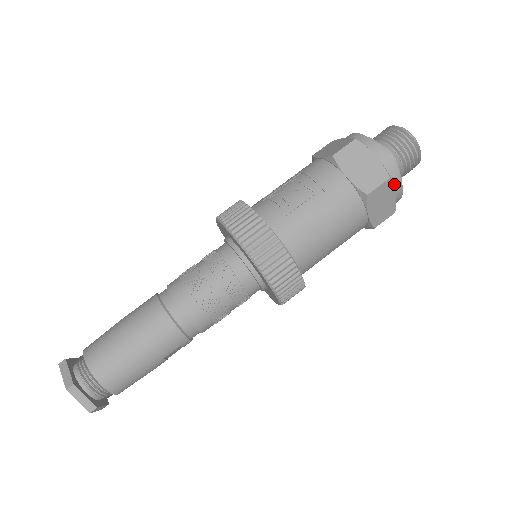
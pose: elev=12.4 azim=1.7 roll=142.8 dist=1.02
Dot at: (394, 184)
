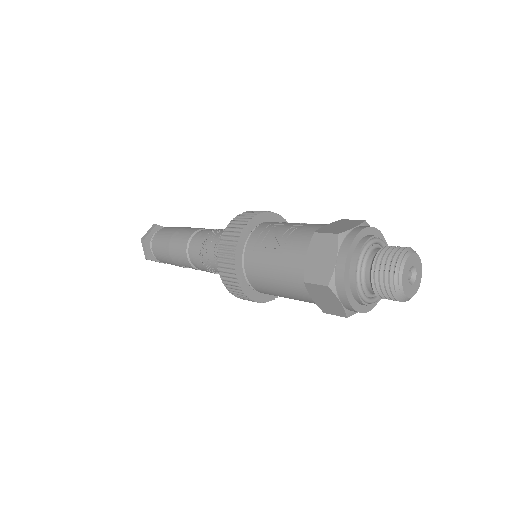
Dot at: (339, 294)
